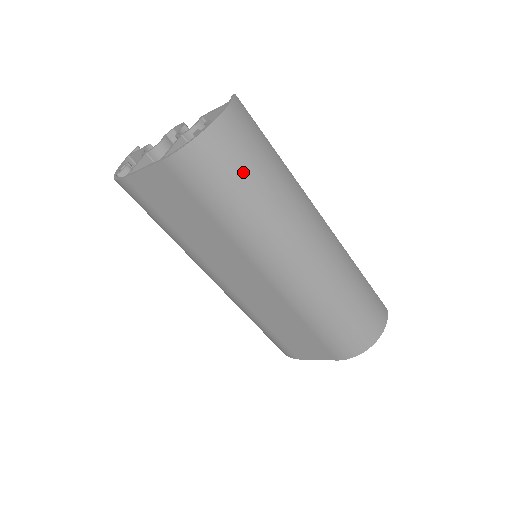
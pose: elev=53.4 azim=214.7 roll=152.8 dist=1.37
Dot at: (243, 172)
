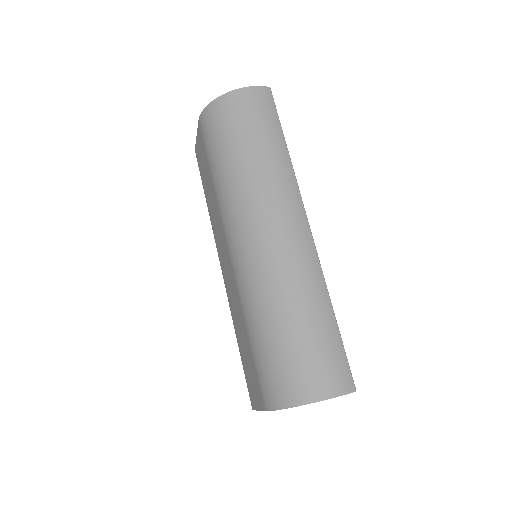
Dot at: (236, 135)
